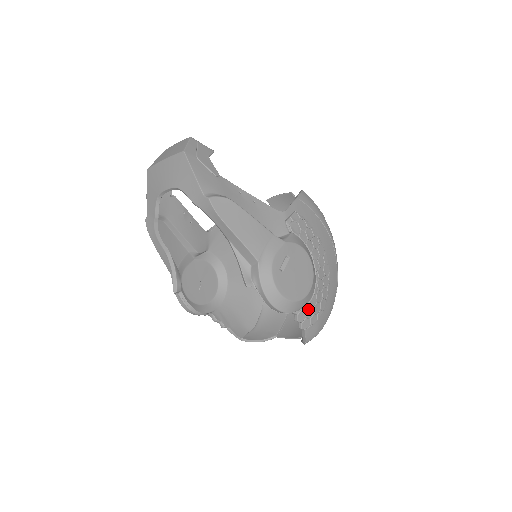
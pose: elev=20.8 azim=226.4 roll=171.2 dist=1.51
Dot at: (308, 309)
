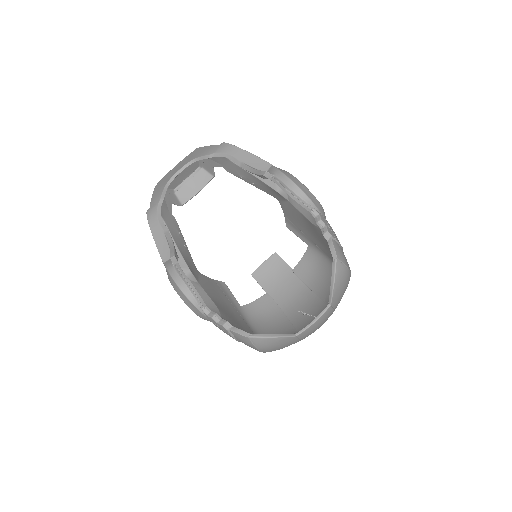
Dot at: (327, 223)
